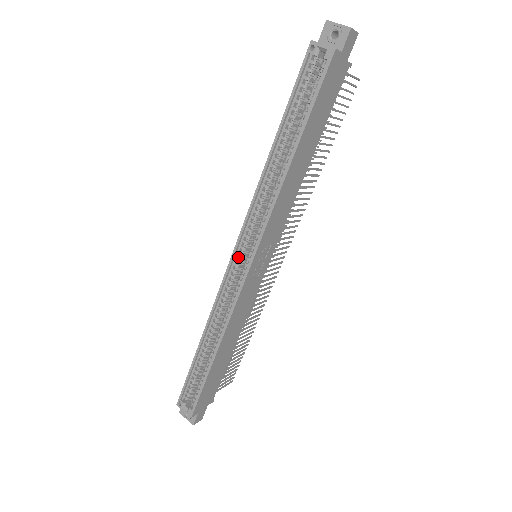
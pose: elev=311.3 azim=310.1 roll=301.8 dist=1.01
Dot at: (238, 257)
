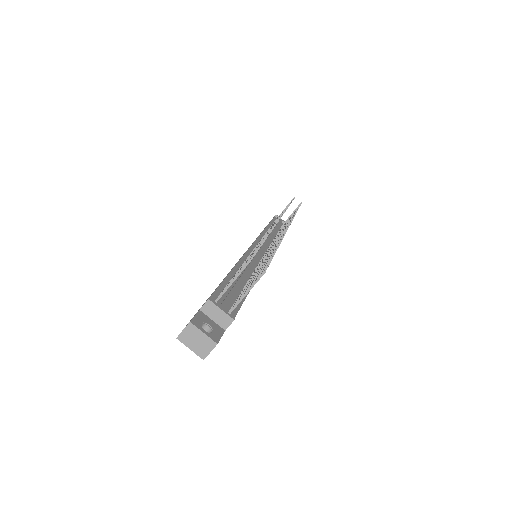
Dot at: occluded
